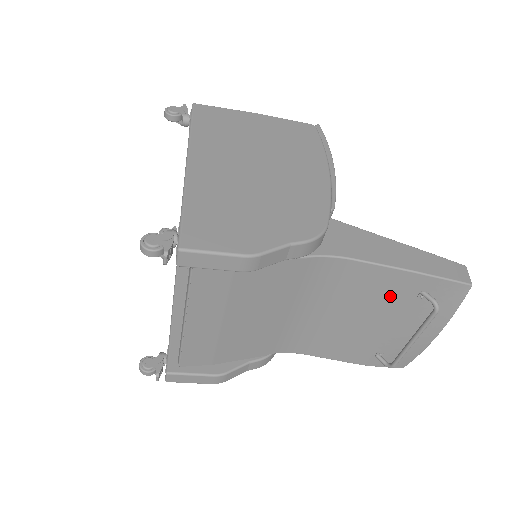
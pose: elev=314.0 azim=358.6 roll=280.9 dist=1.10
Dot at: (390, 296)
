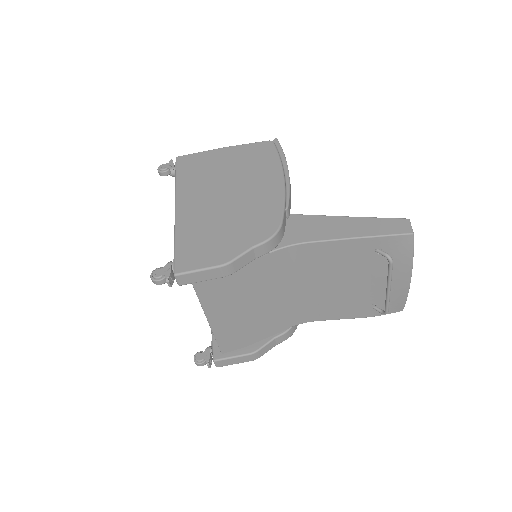
Dot at: (354, 260)
